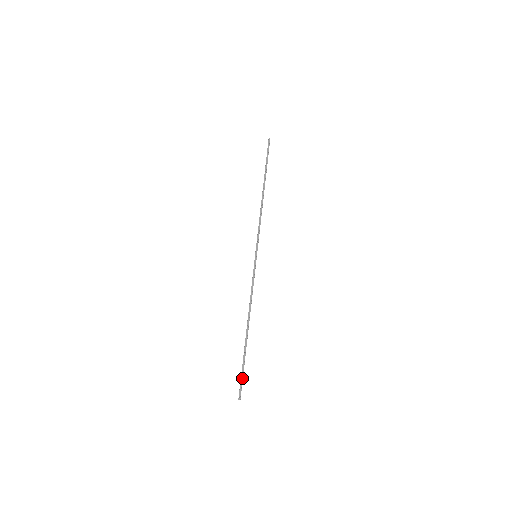
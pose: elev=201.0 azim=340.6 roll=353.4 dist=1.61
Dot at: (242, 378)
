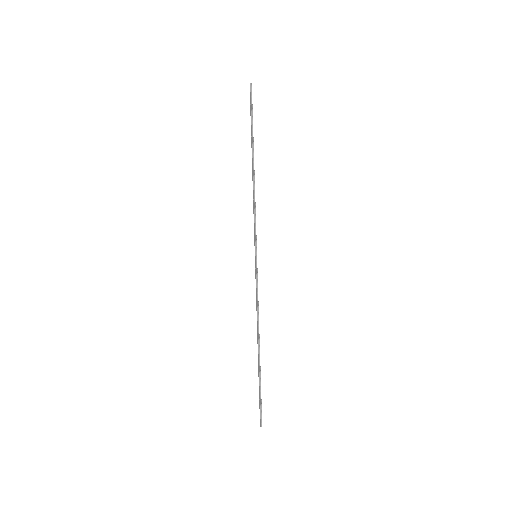
Dot at: (260, 403)
